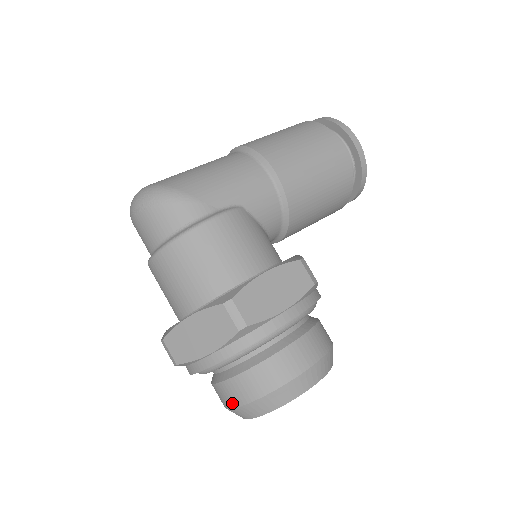
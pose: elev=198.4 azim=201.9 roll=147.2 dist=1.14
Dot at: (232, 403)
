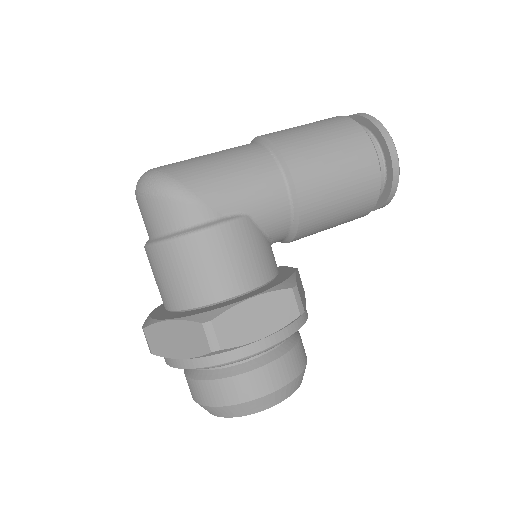
Dot at: (197, 399)
